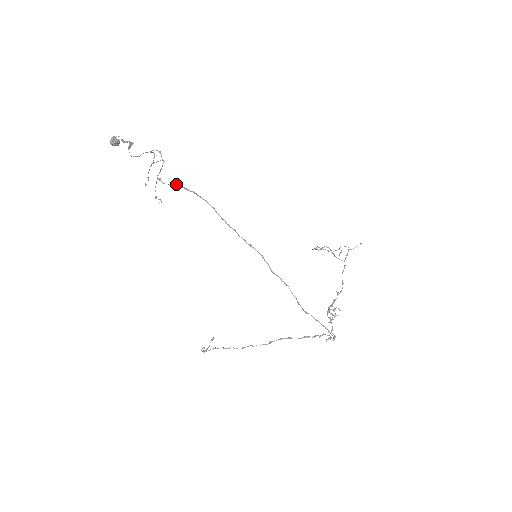
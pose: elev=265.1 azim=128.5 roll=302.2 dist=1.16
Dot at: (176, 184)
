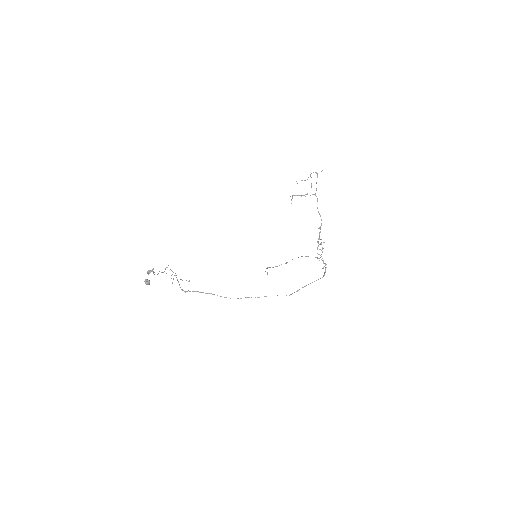
Dot at: occluded
